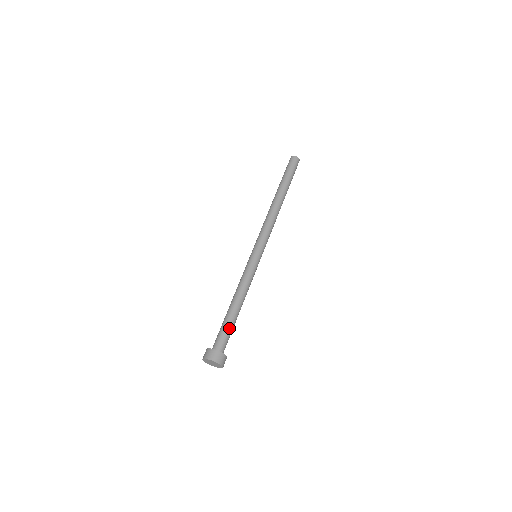
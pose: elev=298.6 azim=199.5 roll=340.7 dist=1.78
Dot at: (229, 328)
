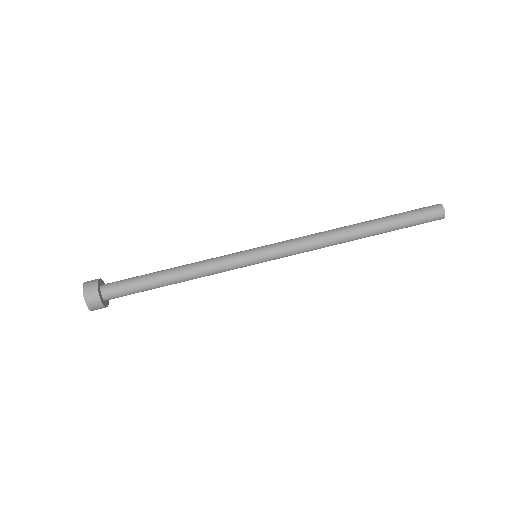
Dot at: (138, 286)
